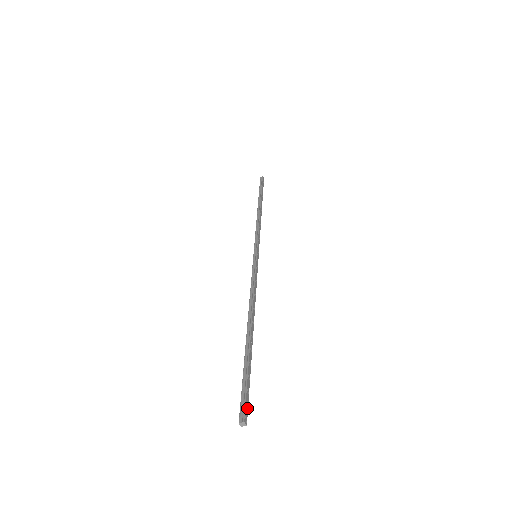
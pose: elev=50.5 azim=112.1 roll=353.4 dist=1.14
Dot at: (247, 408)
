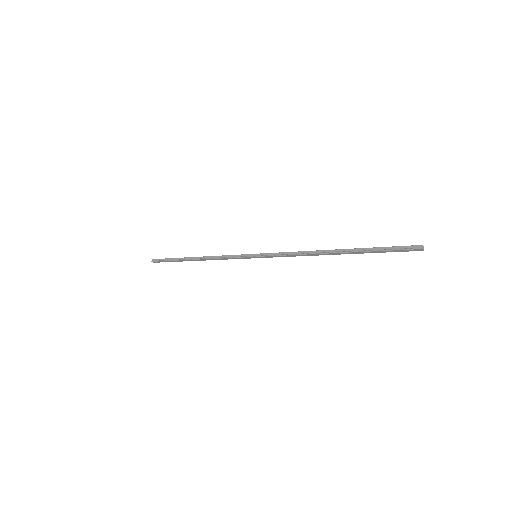
Dot at: (410, 247)
